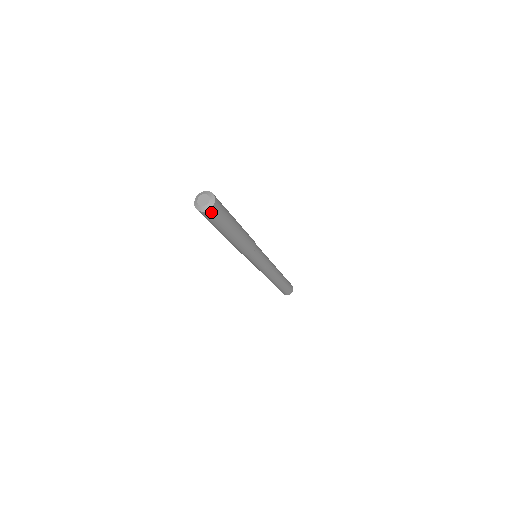
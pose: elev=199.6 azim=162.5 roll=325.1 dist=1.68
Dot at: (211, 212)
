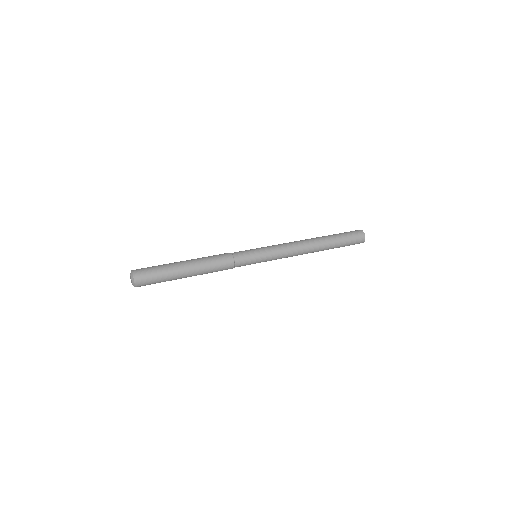
Dot at: (140, 284)
